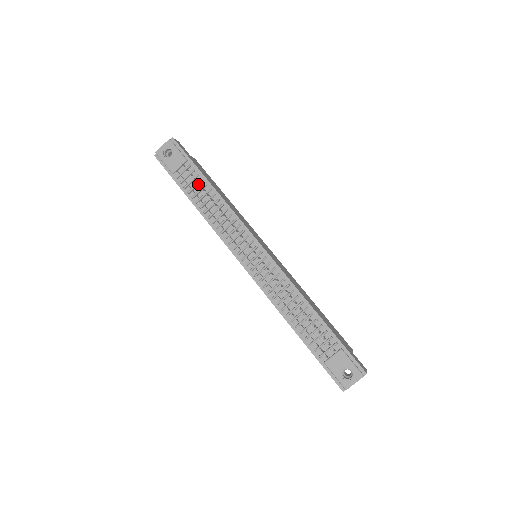
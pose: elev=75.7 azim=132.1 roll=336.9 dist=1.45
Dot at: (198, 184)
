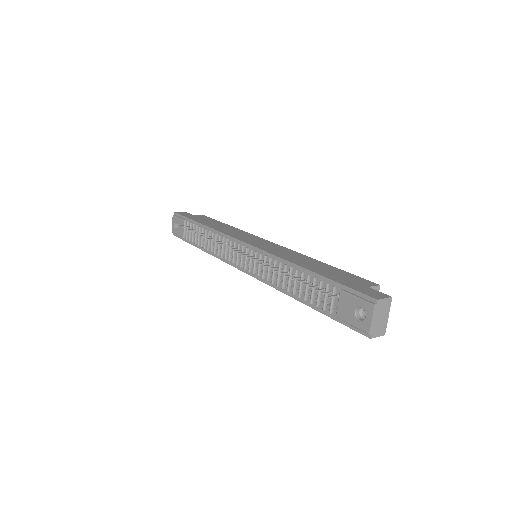
Dot at: (192, 231)
